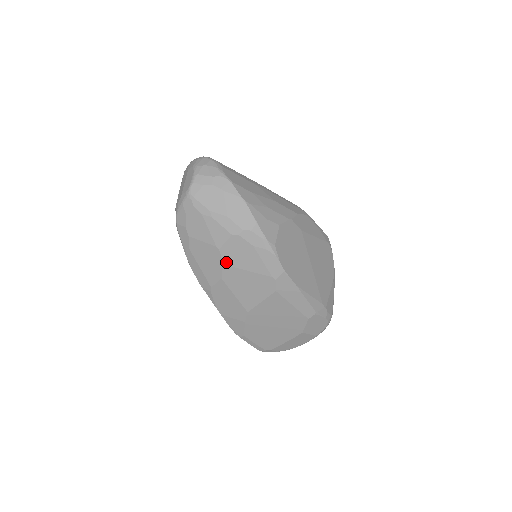
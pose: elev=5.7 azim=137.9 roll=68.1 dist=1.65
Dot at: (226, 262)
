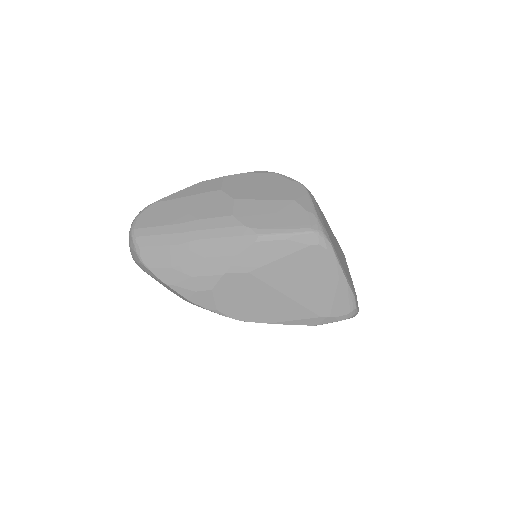
Dot at: occluded
